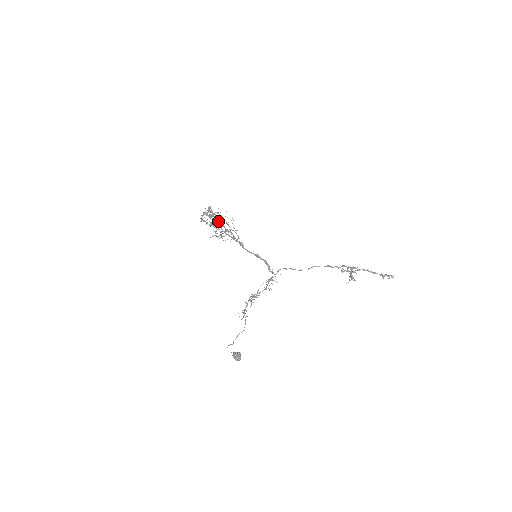
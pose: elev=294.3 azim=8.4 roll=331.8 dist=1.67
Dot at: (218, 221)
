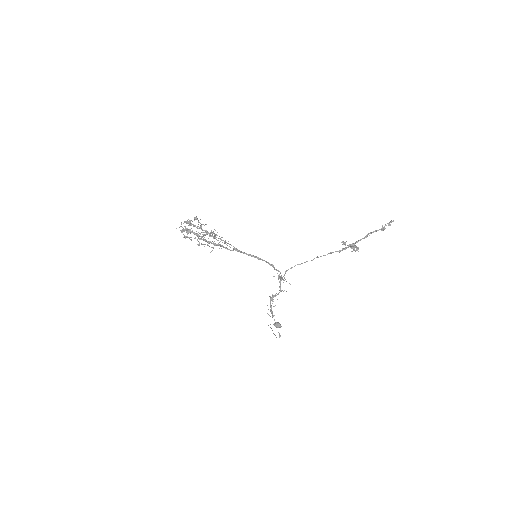
Dot at: occluded
